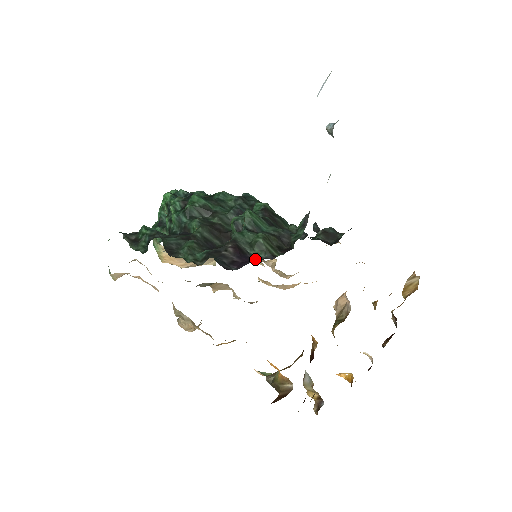
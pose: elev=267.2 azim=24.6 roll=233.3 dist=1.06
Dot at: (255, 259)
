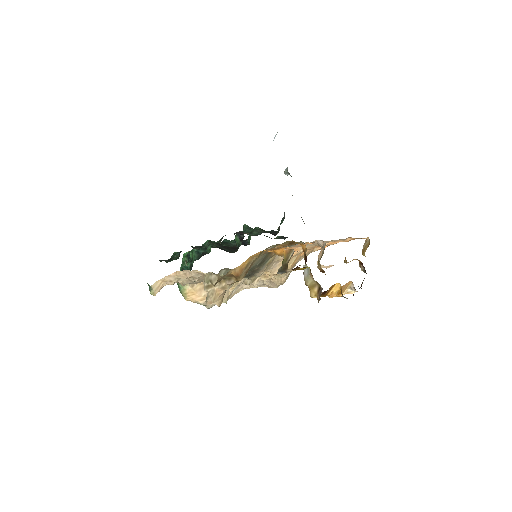
Dot at: occluded
